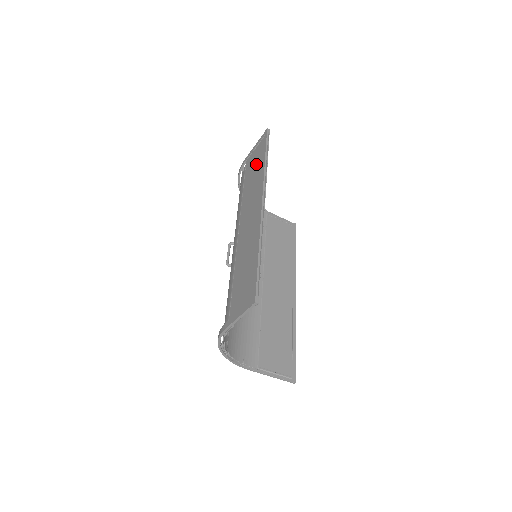
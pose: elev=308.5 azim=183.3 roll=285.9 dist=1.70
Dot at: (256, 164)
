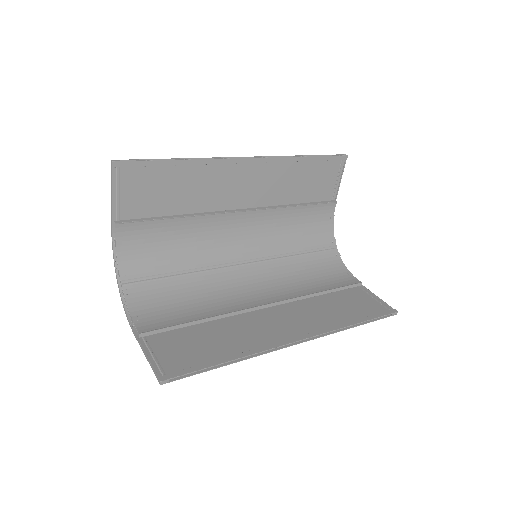
Dot at: (310, 177)
